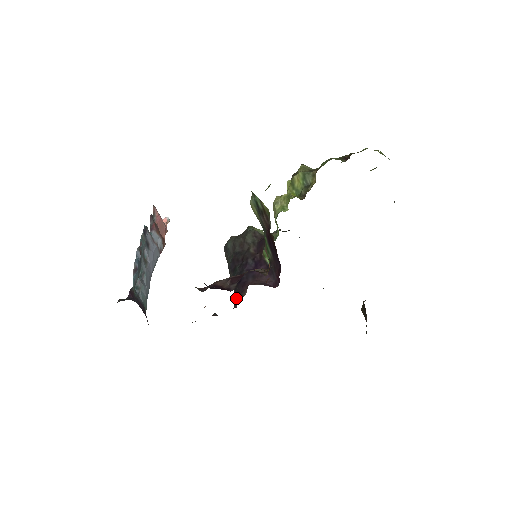
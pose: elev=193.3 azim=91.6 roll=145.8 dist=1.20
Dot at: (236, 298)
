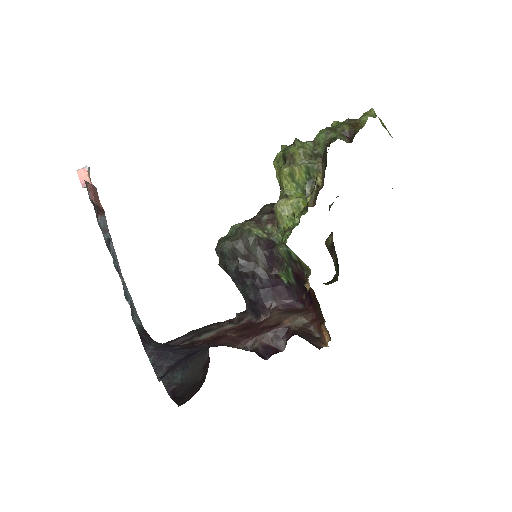
Dot at: (251, 310)
